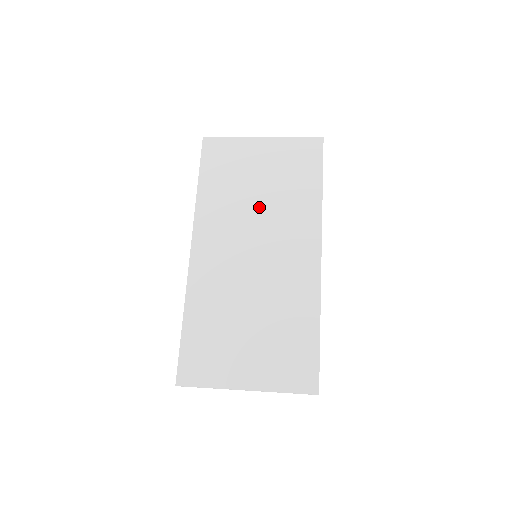
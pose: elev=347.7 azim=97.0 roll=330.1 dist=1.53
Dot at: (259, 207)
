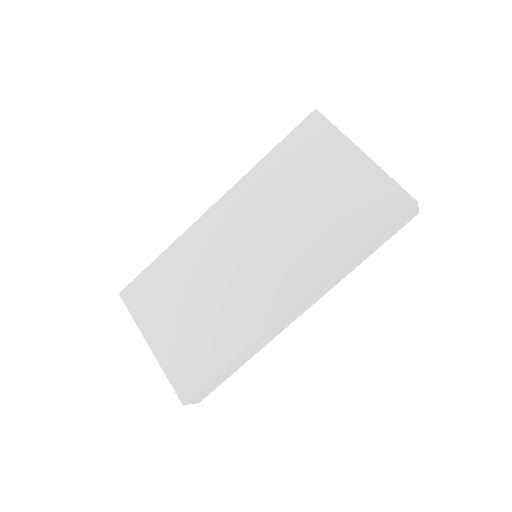
Dot at: (292, 217)
